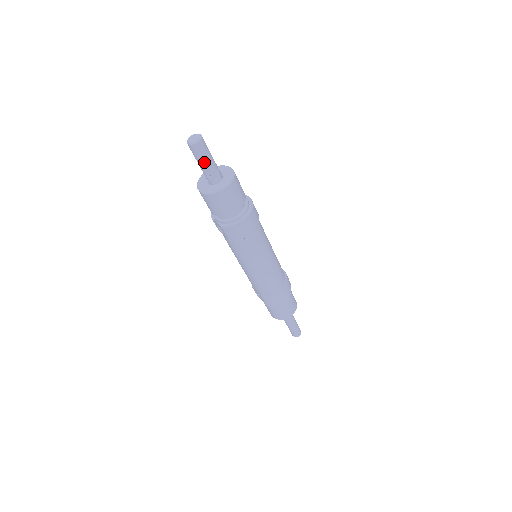
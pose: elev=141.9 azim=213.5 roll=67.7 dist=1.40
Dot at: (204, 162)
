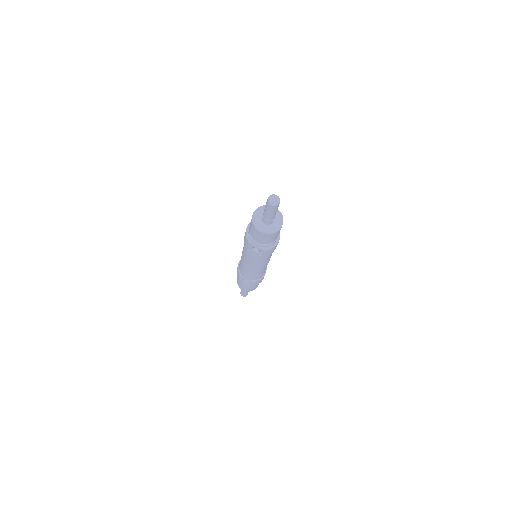
Dot at: (275, 213)
